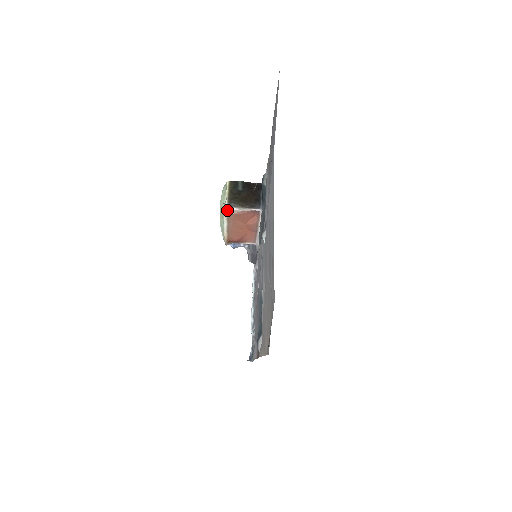
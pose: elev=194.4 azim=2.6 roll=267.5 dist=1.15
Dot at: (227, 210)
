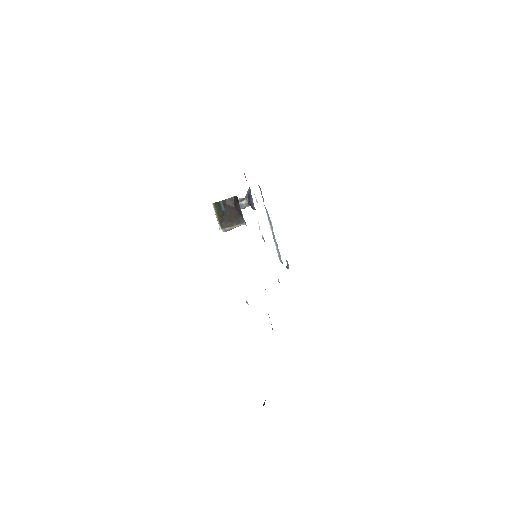
Dot at: occluded
